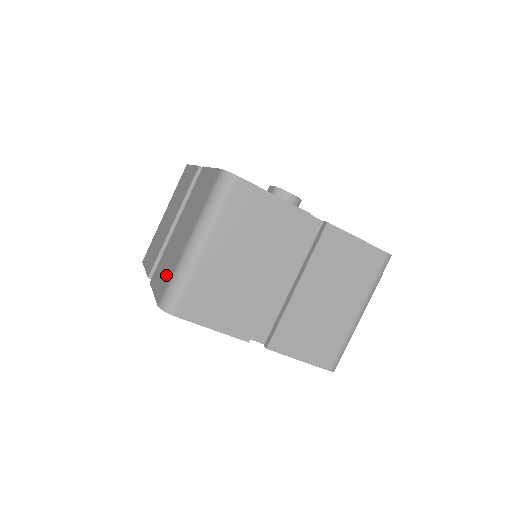
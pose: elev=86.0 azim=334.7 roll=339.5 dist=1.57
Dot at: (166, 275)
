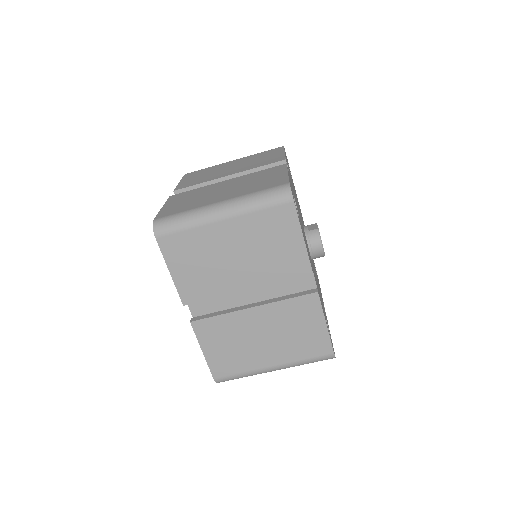
Dot at: (181, 206)
